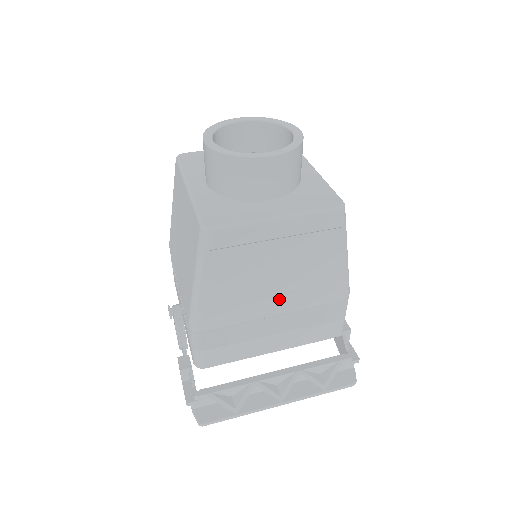
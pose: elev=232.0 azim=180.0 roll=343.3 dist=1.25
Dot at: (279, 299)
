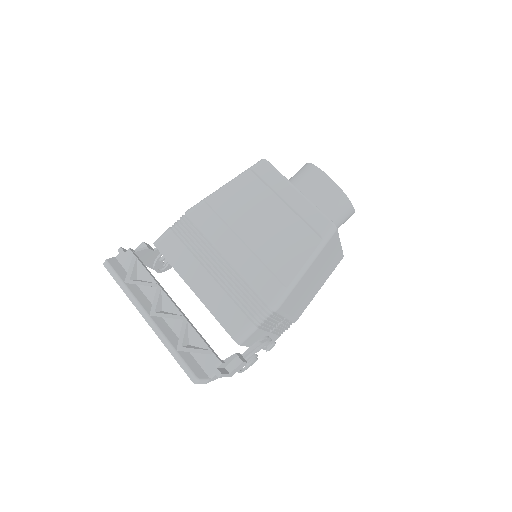
Dot at: (242, 247)
